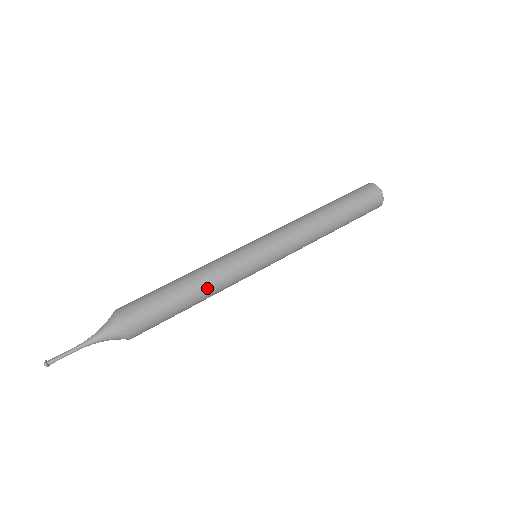
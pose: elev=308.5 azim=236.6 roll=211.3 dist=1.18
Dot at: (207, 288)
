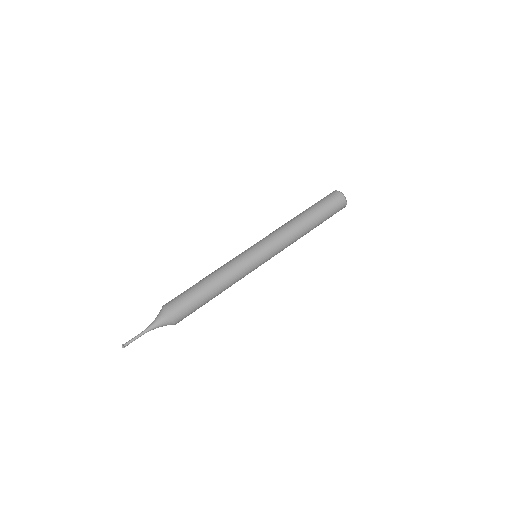
Dot at: (226, 287)
